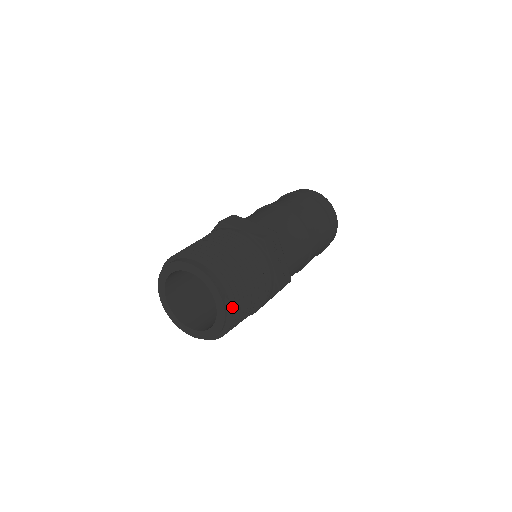
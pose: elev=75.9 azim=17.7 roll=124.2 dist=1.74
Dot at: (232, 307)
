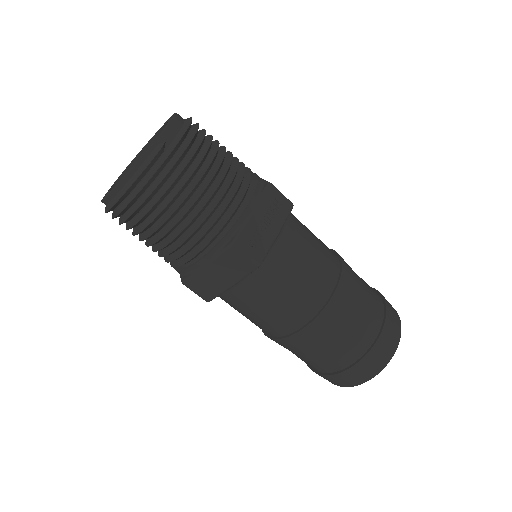
Dot at: (160, 161)
